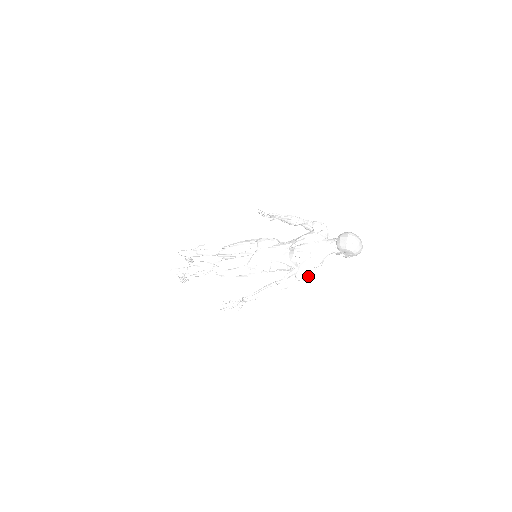
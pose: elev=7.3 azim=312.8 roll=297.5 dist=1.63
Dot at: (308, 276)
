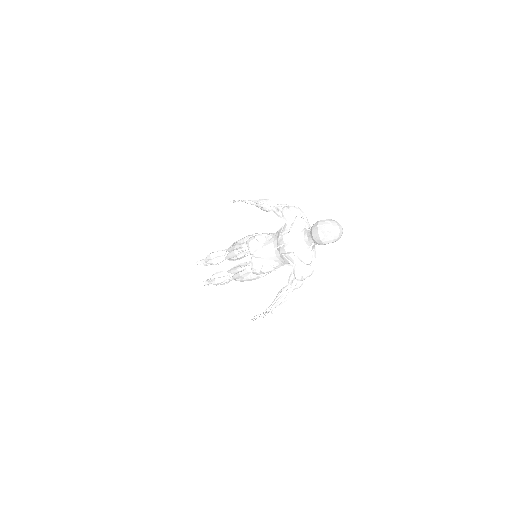
Dot at: (308, 276)
